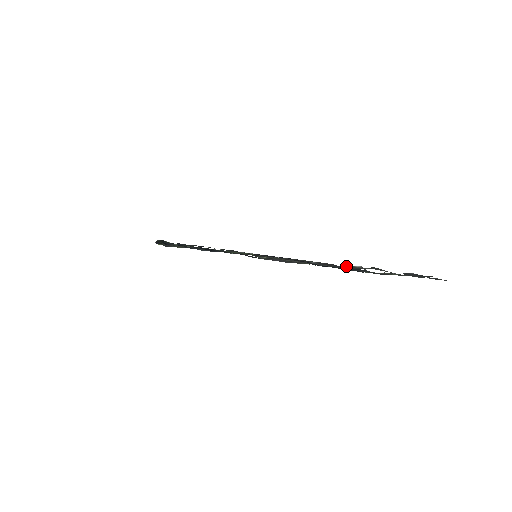
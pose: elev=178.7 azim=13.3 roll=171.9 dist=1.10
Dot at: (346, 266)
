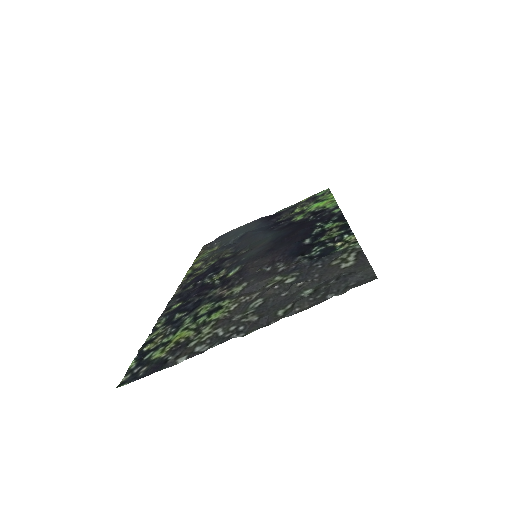
Dot at: (289, 289)
